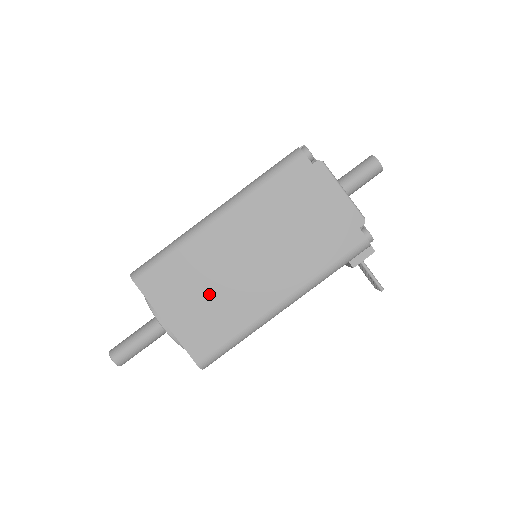
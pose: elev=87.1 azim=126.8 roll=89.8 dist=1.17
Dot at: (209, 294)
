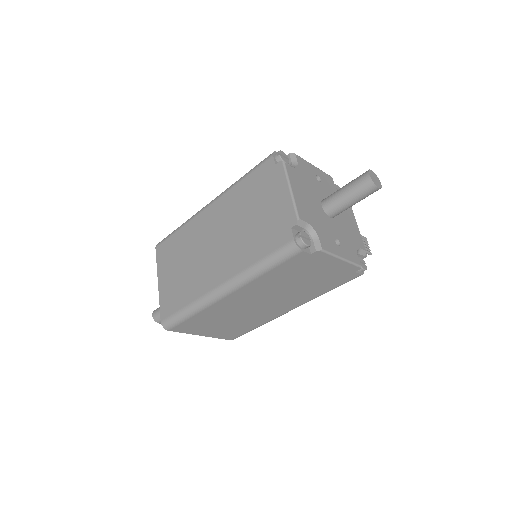
Dot at: (231, 321)
